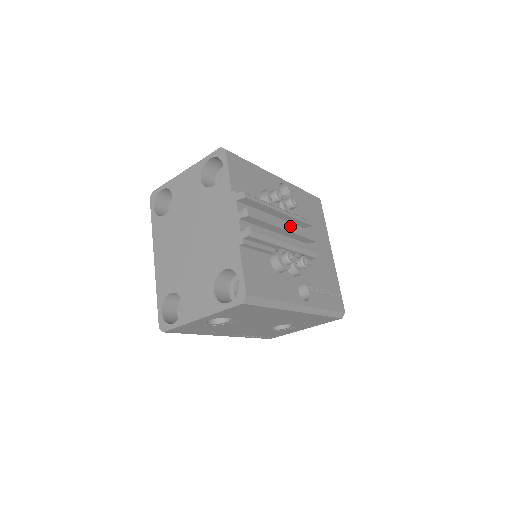
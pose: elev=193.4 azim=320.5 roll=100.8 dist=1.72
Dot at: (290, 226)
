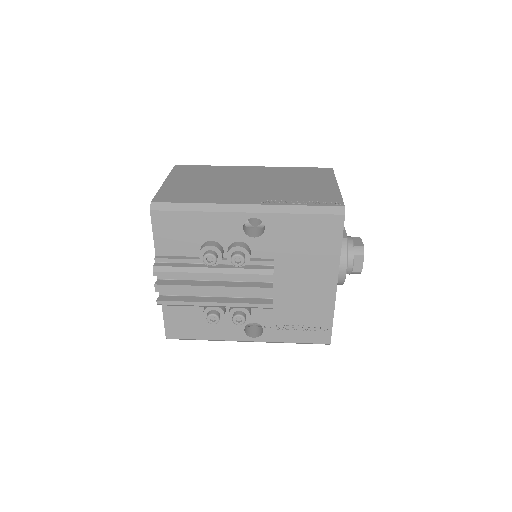
Dot at: (224, 288)
